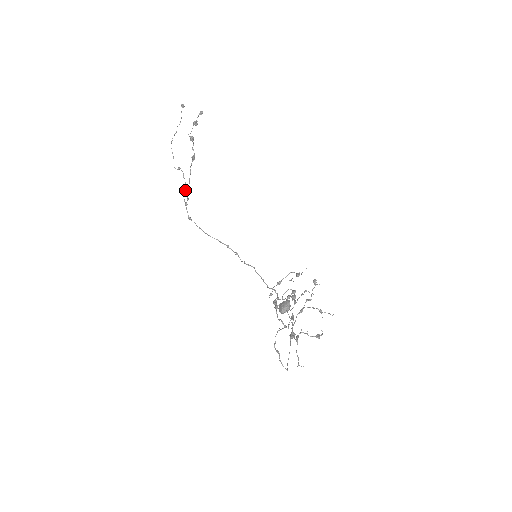
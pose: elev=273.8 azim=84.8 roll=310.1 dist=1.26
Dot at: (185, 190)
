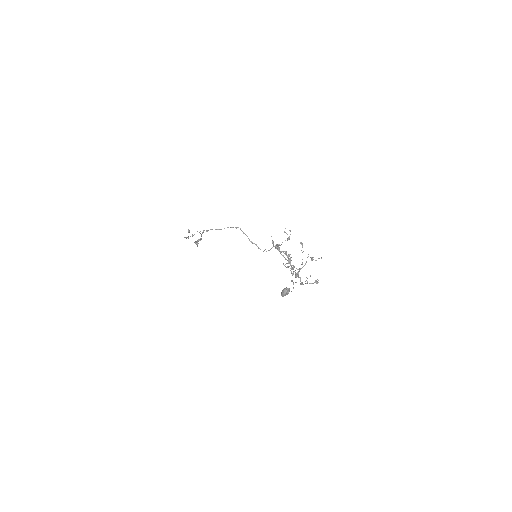
Dot at: (200, 233)
